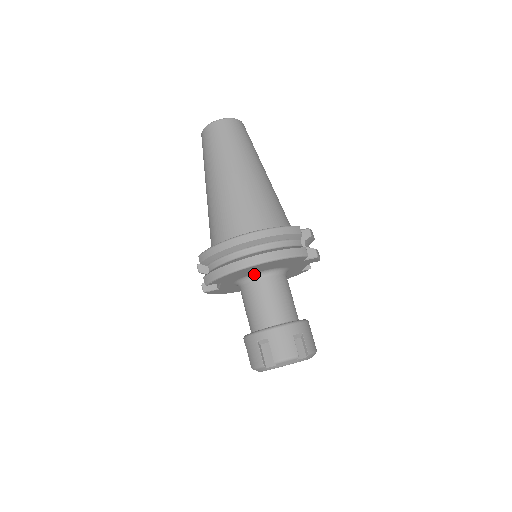
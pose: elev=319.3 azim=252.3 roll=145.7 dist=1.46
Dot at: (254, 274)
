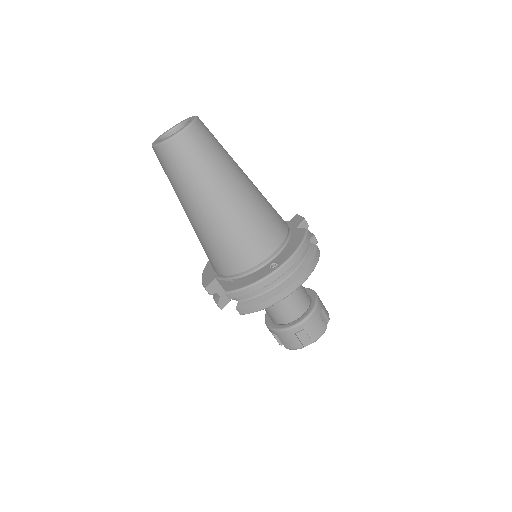
Dot at: occluded
